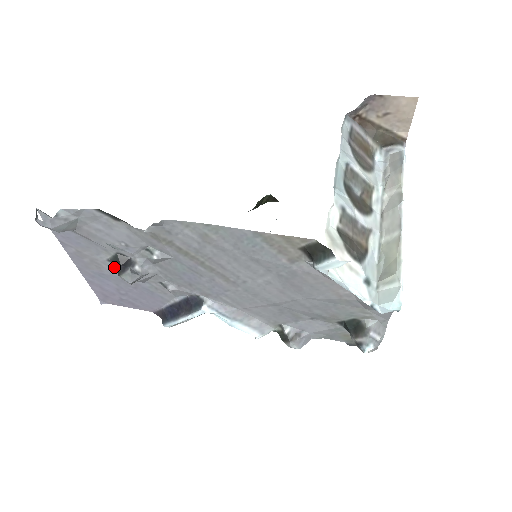
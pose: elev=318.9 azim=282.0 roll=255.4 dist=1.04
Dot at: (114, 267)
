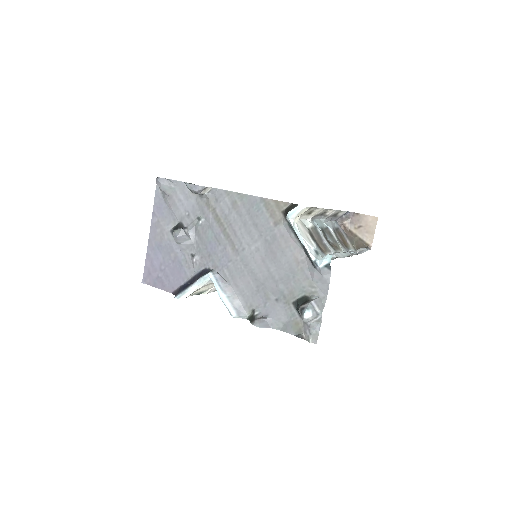
Dot at: (171, 238)
